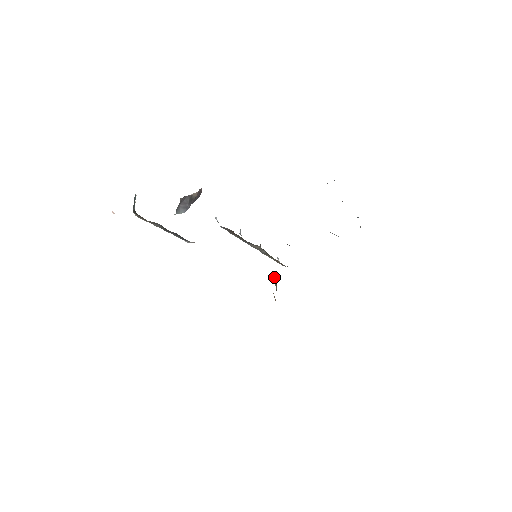
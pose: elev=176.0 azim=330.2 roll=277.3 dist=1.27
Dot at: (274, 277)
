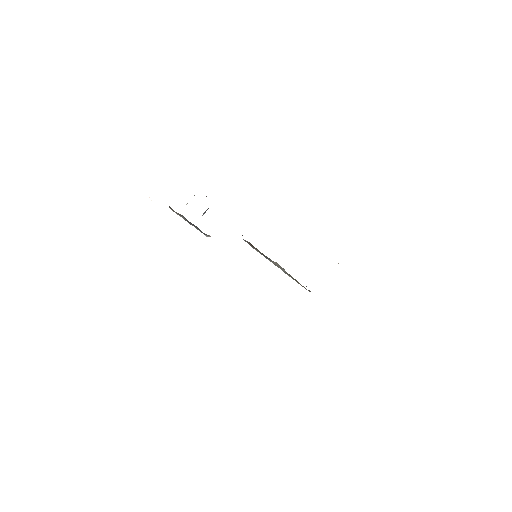
Dot at: occluded
